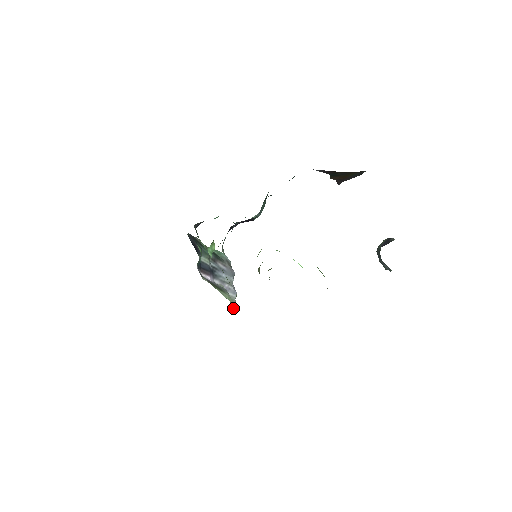
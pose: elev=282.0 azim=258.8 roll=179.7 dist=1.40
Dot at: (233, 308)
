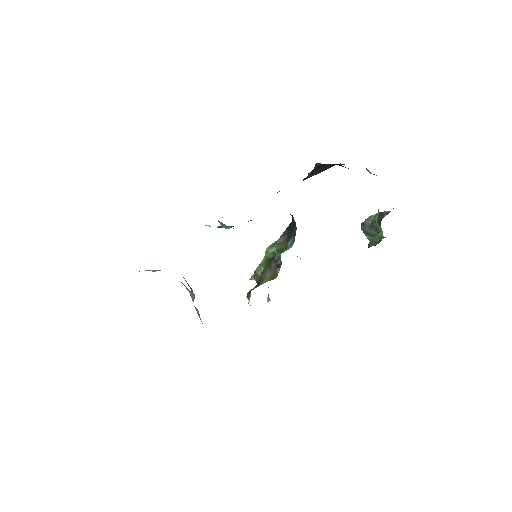
Dot at: occluded
